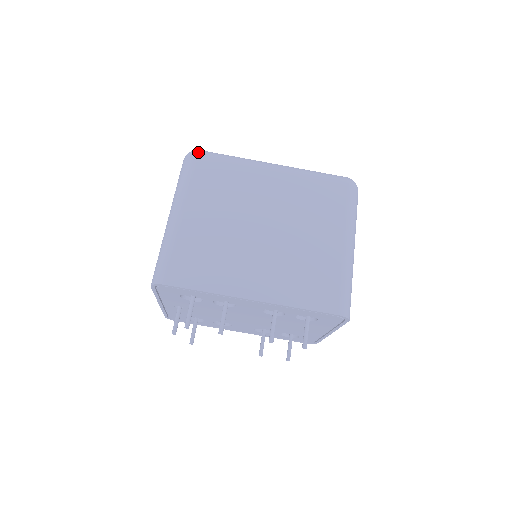
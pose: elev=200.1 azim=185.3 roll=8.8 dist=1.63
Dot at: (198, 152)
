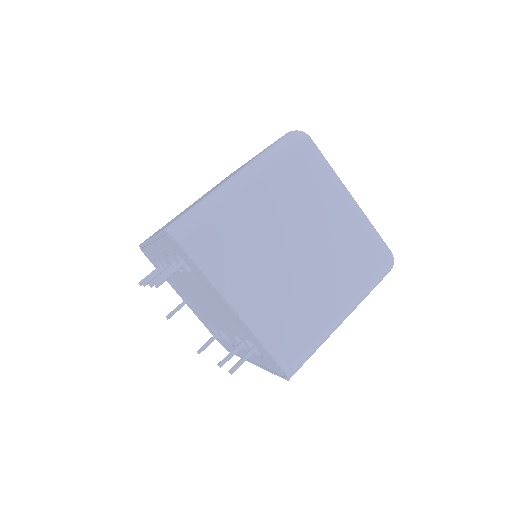
Dot at: occluded
